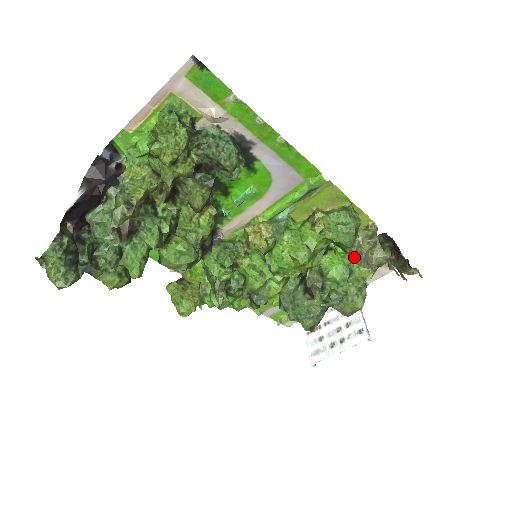
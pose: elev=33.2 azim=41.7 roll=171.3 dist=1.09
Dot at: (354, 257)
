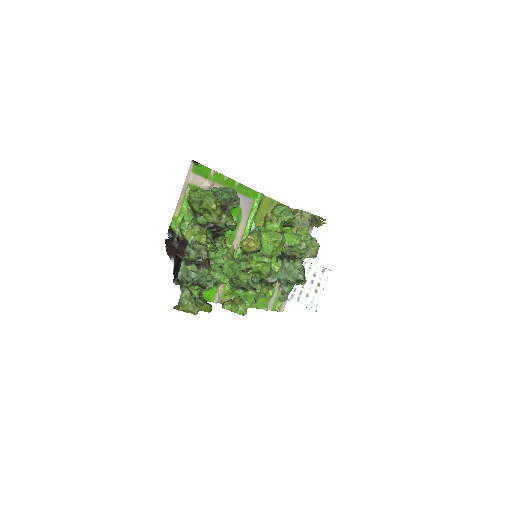
Dot at: (296, 228)
